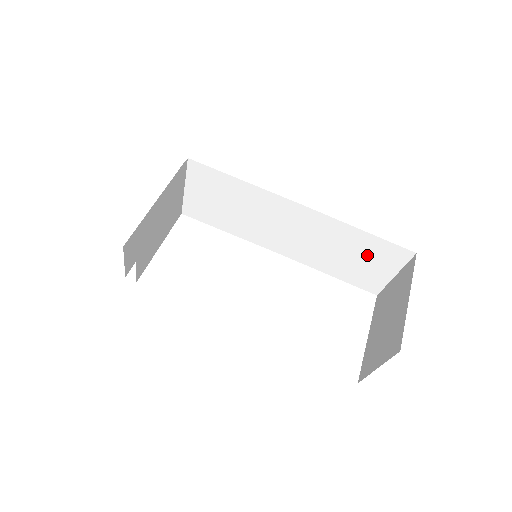
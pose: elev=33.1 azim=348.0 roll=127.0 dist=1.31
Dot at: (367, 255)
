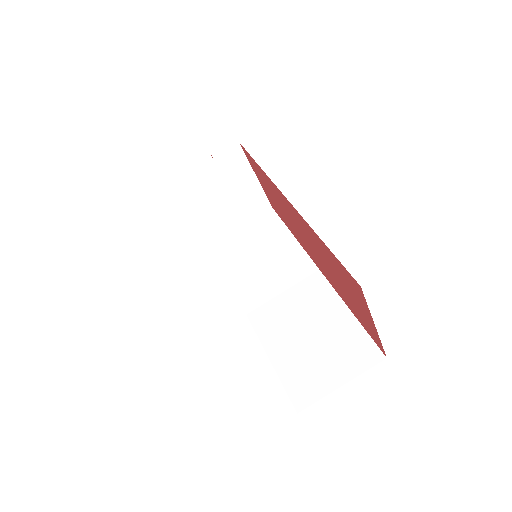
Dot at: (333, 345)
